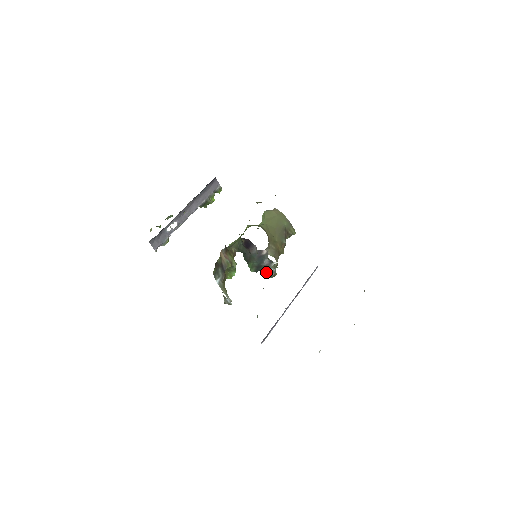
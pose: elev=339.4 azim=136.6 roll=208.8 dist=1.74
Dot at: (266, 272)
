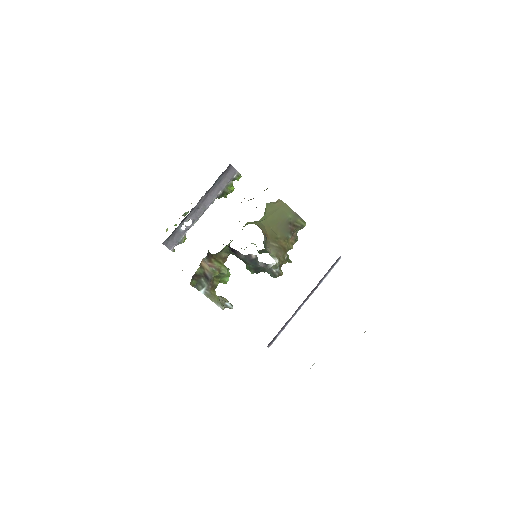
Dot at: (269, 272)
